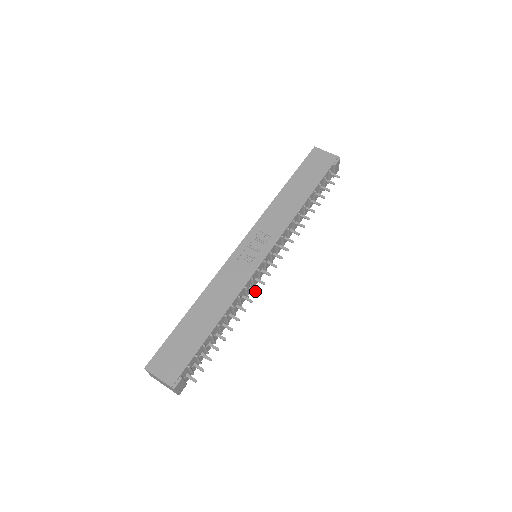
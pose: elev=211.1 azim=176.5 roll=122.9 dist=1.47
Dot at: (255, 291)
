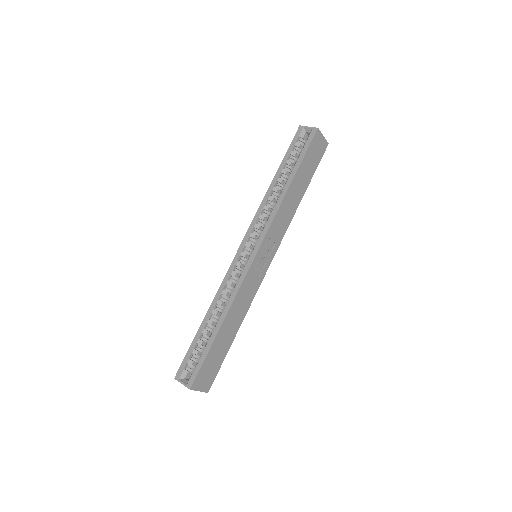
Dot at: occluded
